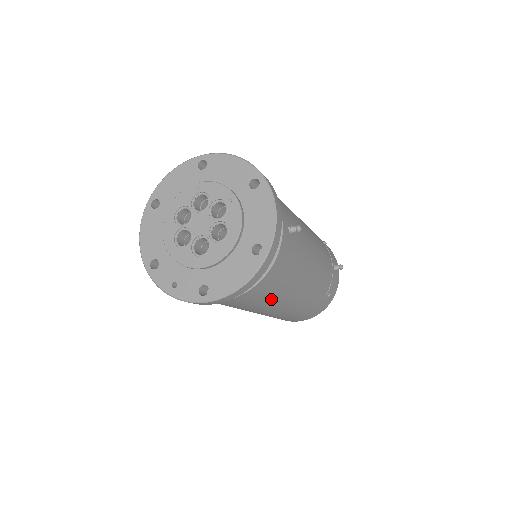
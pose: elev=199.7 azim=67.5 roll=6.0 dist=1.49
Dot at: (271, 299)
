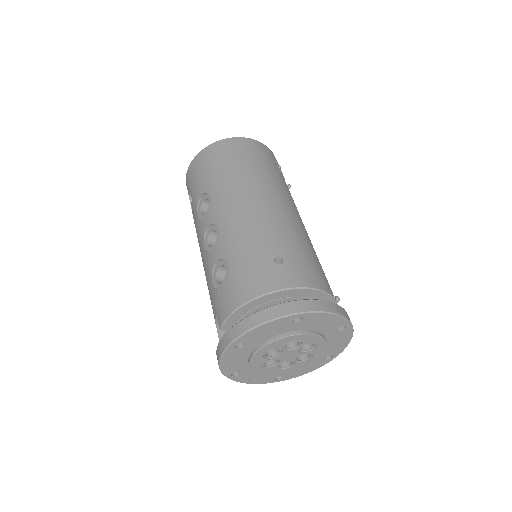
Dot at: occluded
